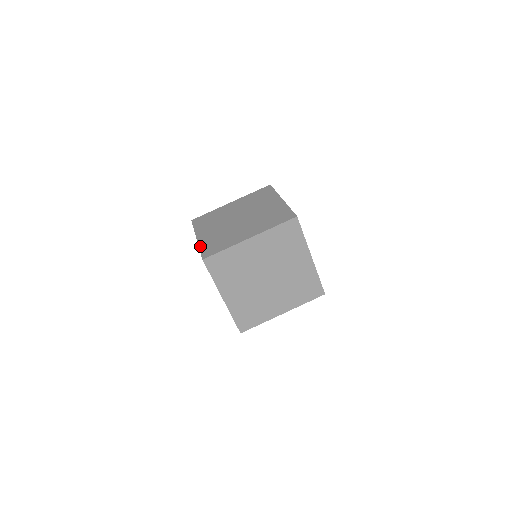
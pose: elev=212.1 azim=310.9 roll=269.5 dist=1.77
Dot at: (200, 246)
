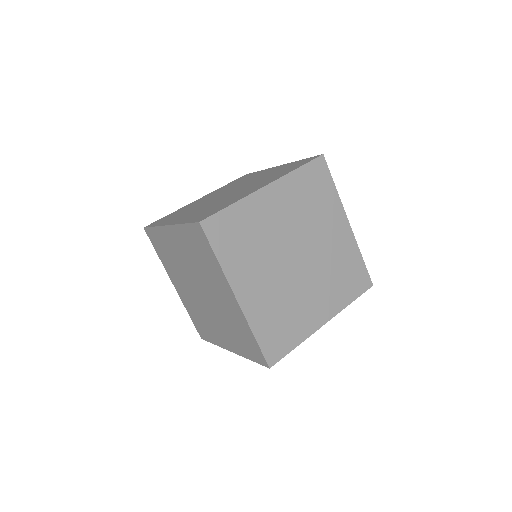
Dot at: (182, 222)
